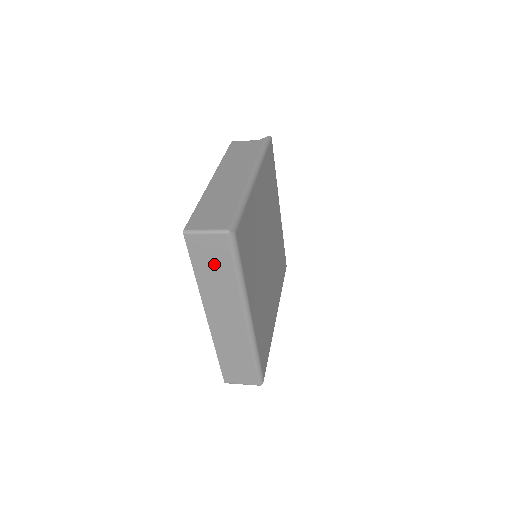
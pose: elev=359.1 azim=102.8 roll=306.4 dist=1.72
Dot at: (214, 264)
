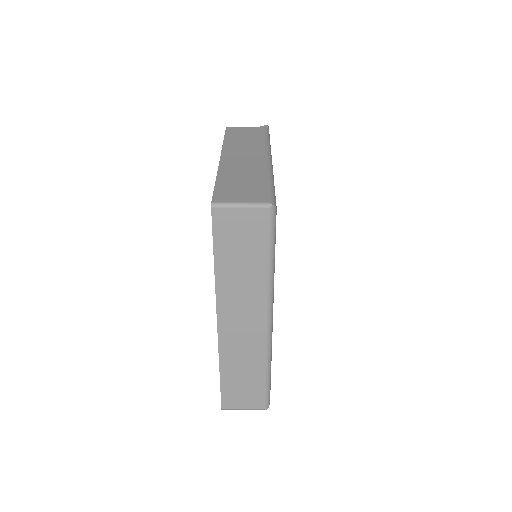
Dot at: (243, 249)
